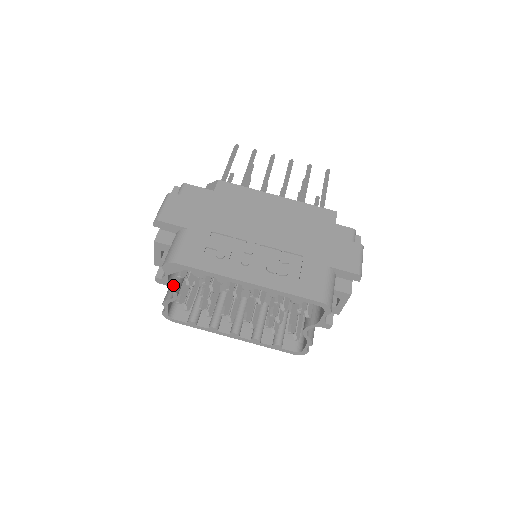
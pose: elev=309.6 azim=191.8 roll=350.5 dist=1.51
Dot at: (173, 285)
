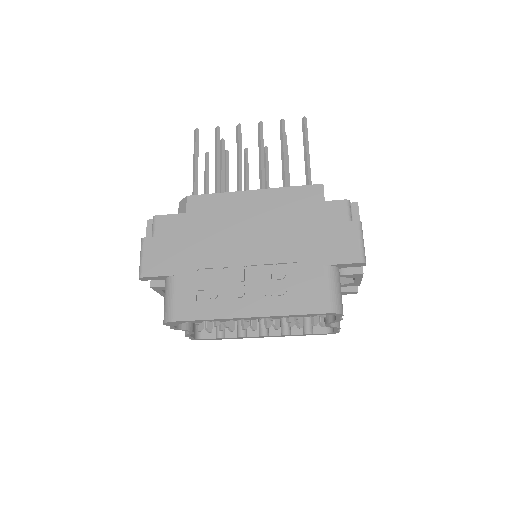
Dot at: (184, 327)
